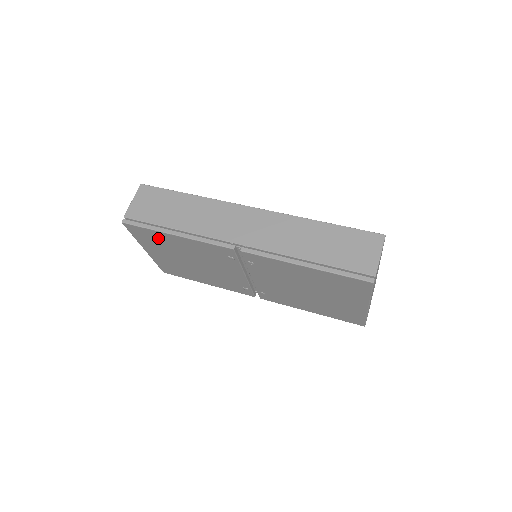
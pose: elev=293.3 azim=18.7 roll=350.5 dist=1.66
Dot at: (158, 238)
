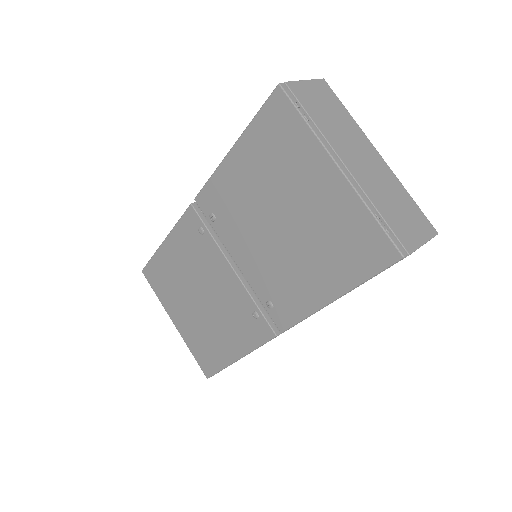
Dot at: (163, 270)
